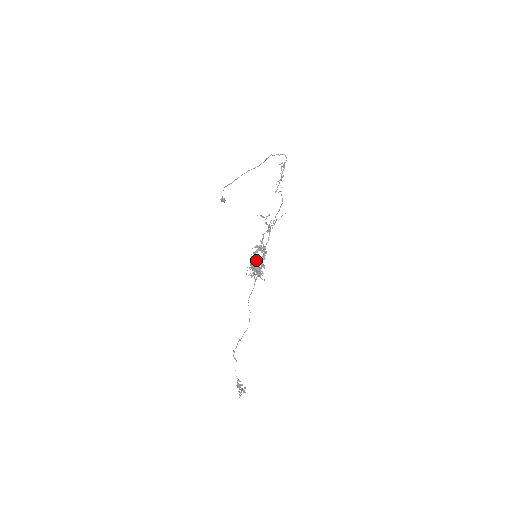
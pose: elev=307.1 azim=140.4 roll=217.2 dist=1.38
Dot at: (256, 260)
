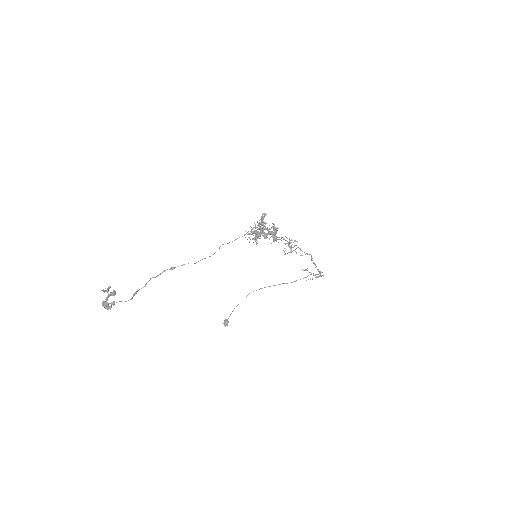
Dot at: (265, 228)
